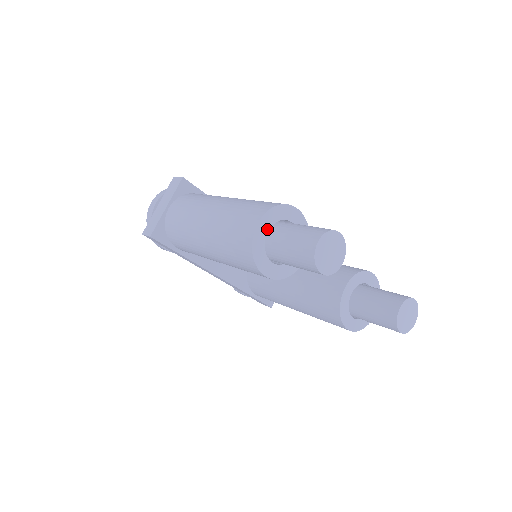
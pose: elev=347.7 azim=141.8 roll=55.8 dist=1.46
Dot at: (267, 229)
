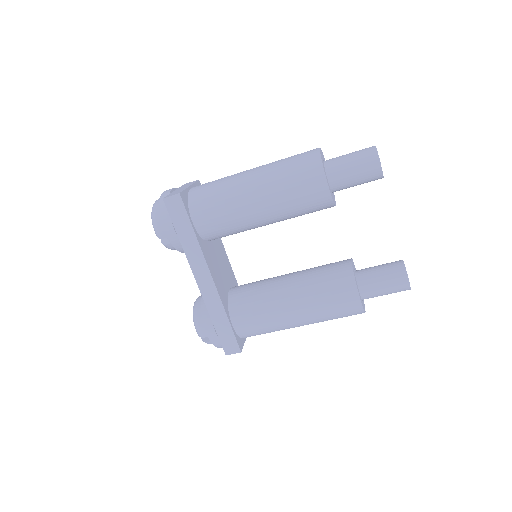
Dot at: occluded
